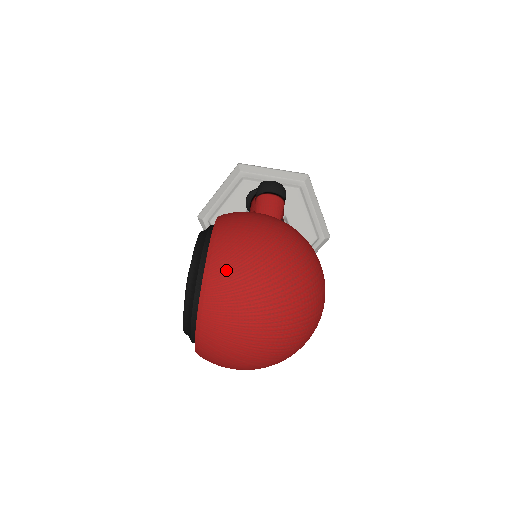
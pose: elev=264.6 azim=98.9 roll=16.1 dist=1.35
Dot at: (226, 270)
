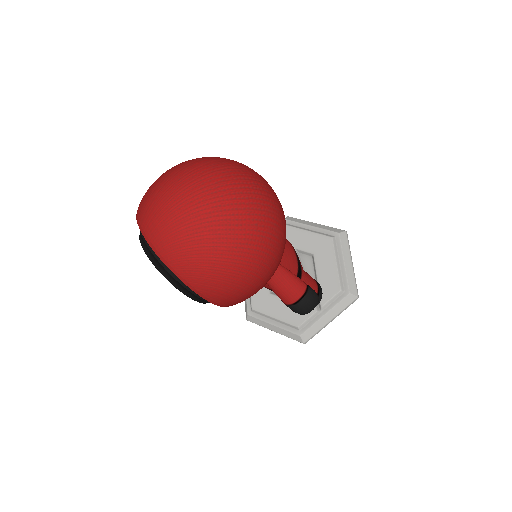
Dot at: (144, 196)
